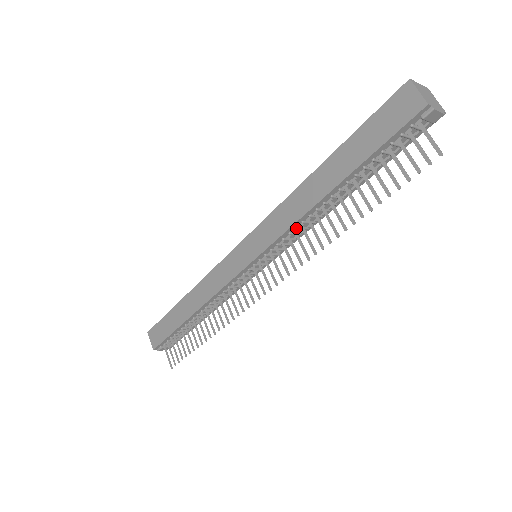
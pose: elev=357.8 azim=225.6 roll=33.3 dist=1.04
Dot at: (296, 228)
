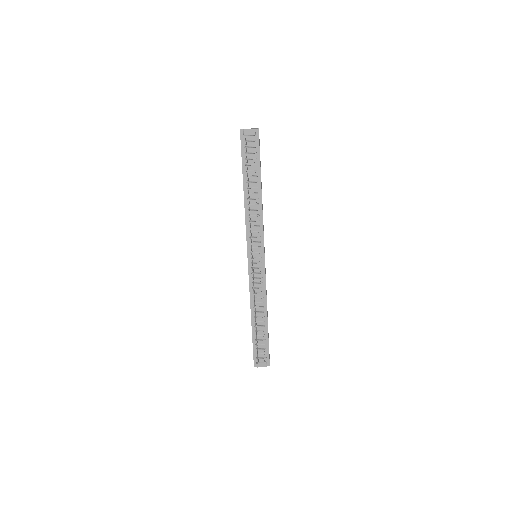
Dot at: occluded
